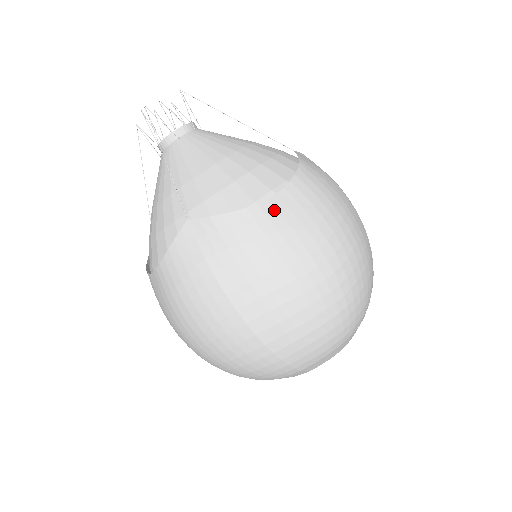
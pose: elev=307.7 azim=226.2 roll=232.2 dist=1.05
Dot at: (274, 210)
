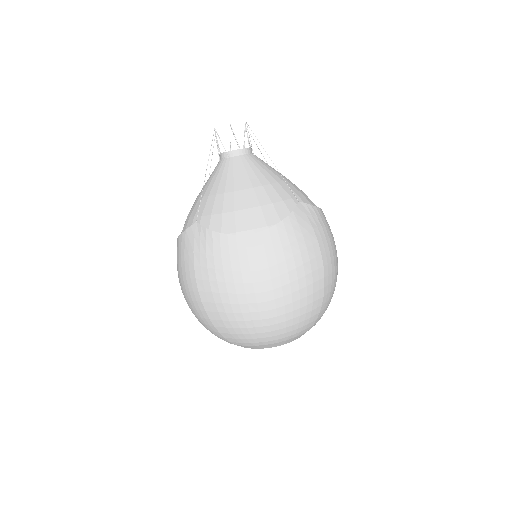
Dot at: (244, 244)
